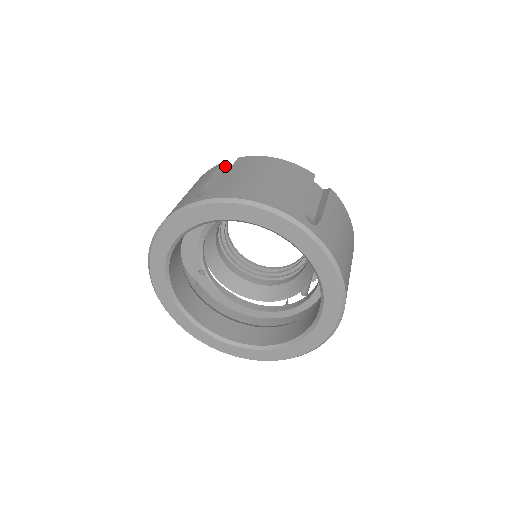
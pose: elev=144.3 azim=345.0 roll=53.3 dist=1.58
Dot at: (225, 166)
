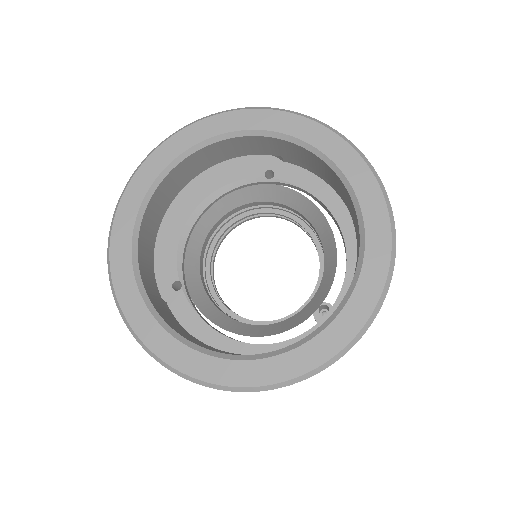
Dot at: occluded
